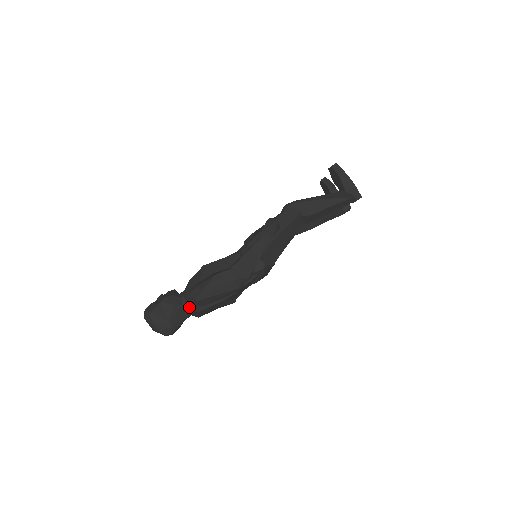
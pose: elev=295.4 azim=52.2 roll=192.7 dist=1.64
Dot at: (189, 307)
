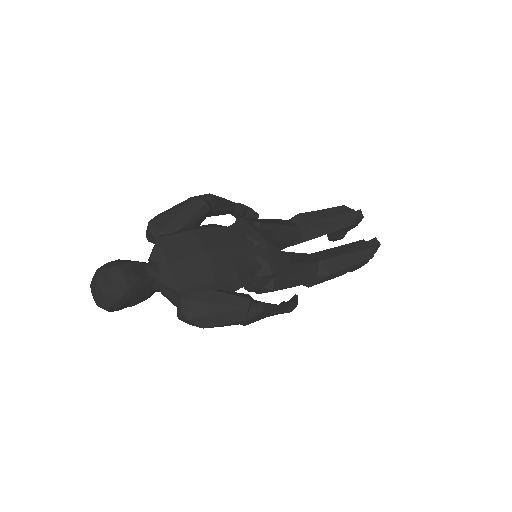
Dot at: (151, 256)
